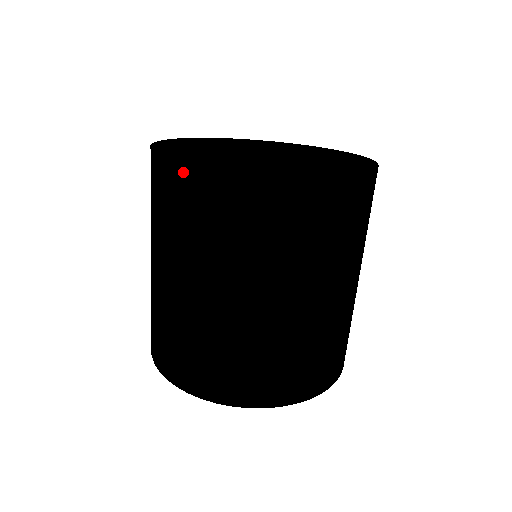
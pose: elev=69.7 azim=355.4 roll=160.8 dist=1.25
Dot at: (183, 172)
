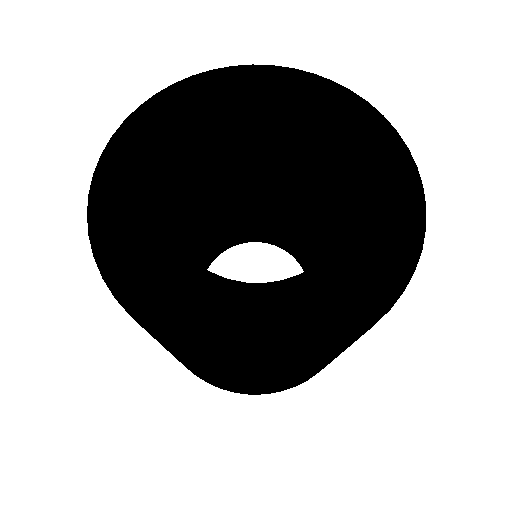
Dot at: (202, 361)
